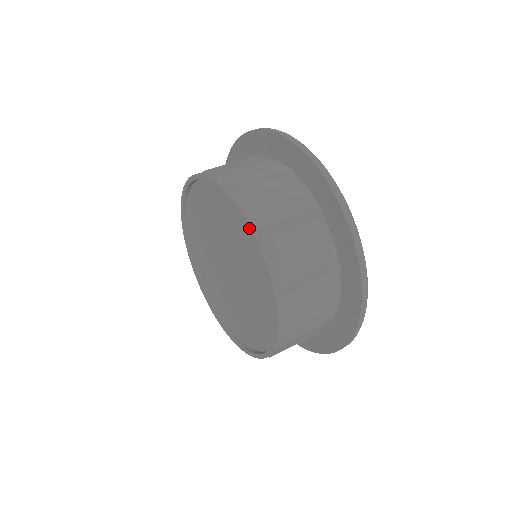
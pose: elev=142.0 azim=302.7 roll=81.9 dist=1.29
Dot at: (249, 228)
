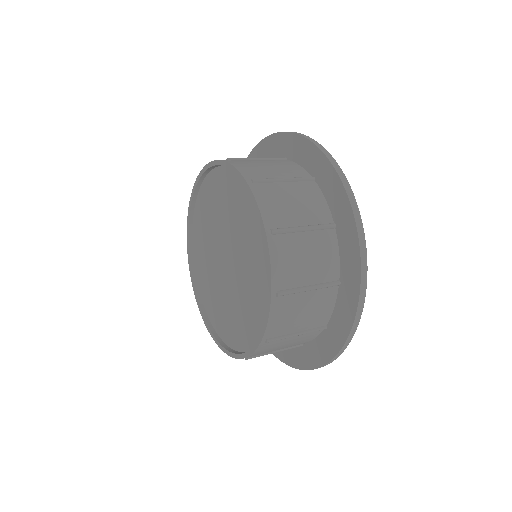
Dot at: (241, 178)
